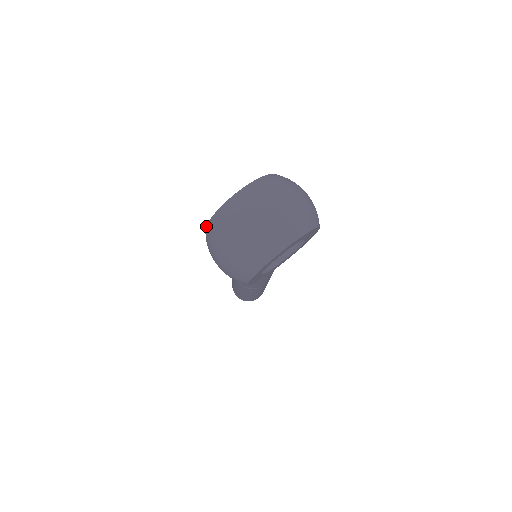
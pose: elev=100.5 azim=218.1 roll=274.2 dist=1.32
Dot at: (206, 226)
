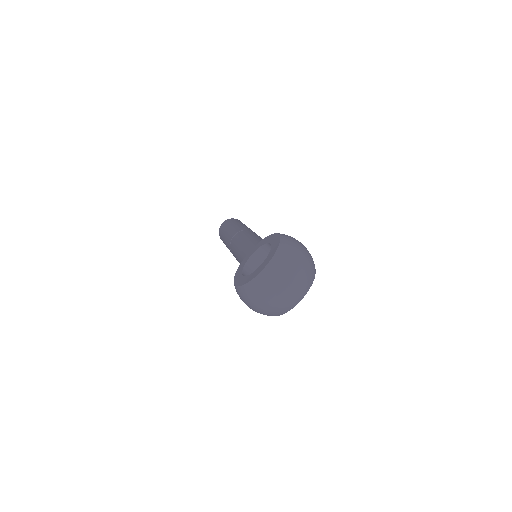
Dot at: (237, 287)
